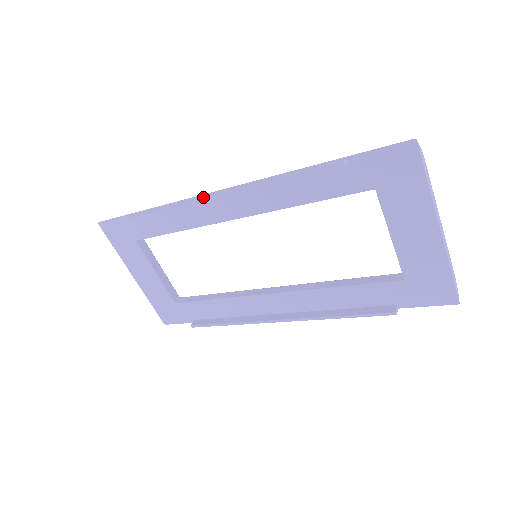
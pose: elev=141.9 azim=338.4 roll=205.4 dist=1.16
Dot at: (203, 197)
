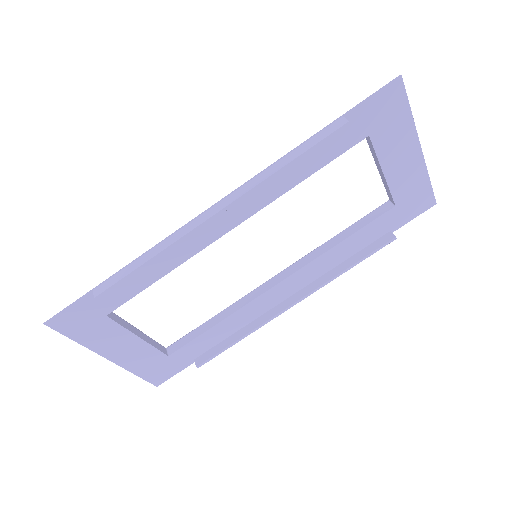
Dot at: (196, 222)
